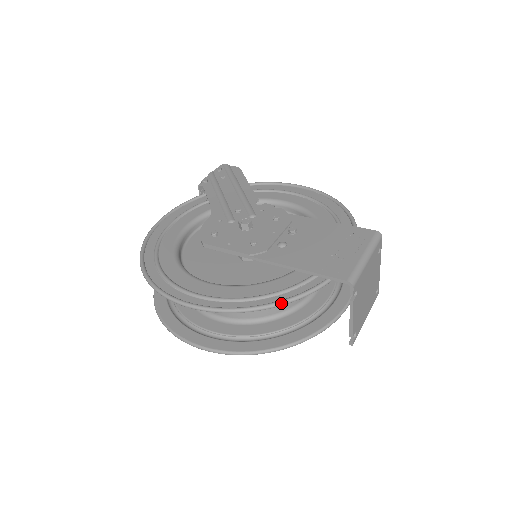
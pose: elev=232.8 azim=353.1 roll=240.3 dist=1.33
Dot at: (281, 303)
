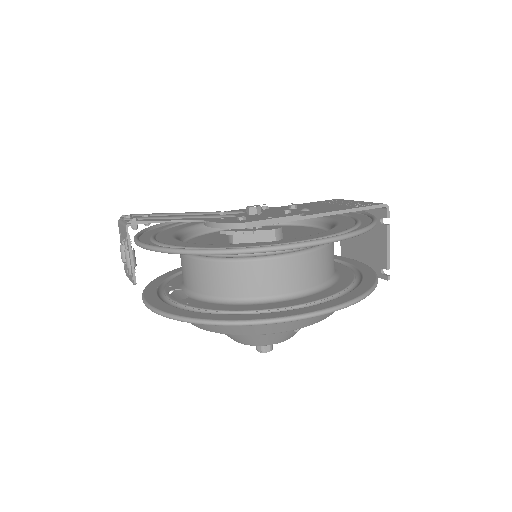
Dot at: (376, 221)
